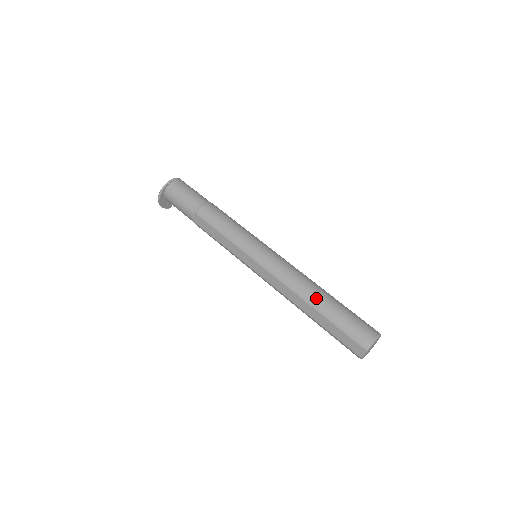
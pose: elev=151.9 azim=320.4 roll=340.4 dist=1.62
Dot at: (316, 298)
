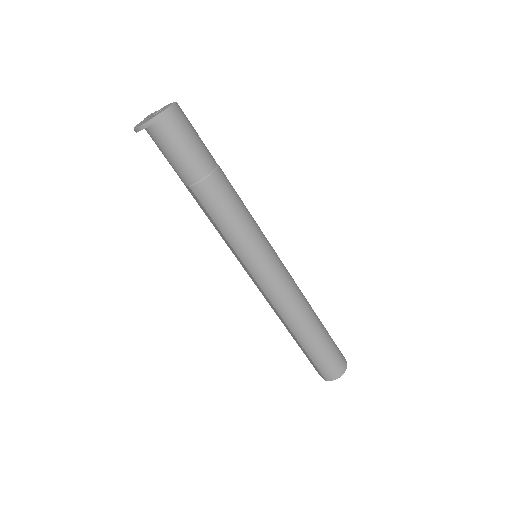
Dot at: (302, 334)
